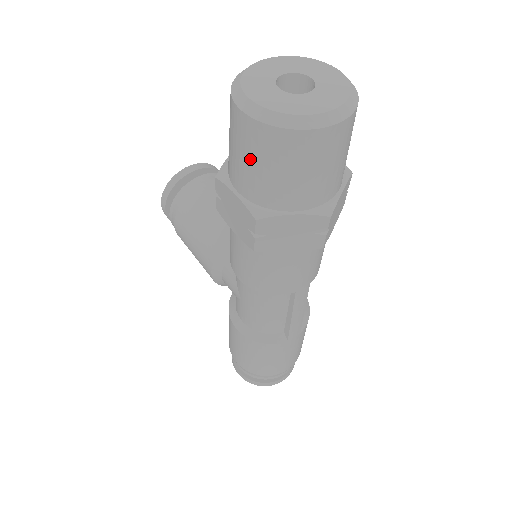
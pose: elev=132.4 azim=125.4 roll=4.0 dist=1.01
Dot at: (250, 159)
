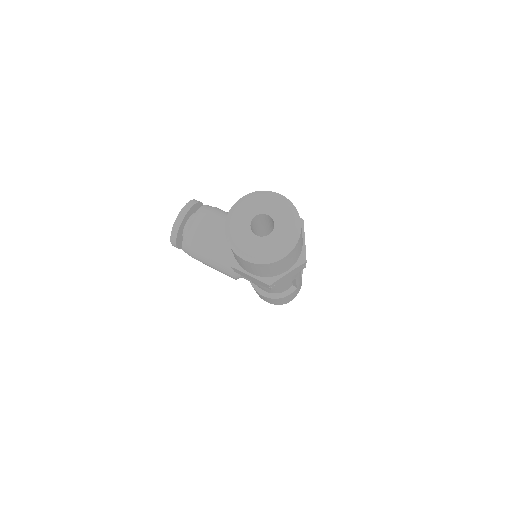
Dot at: (256, 270)
